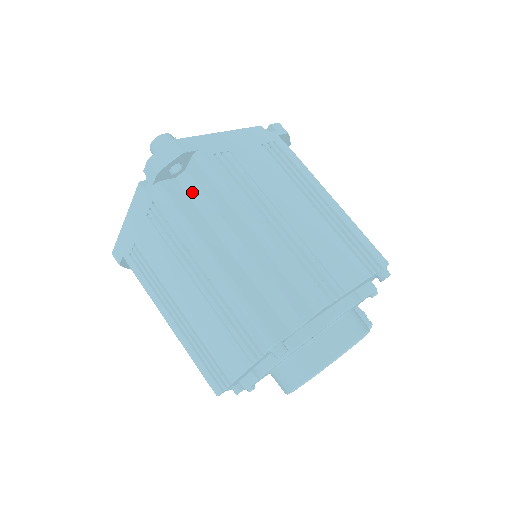
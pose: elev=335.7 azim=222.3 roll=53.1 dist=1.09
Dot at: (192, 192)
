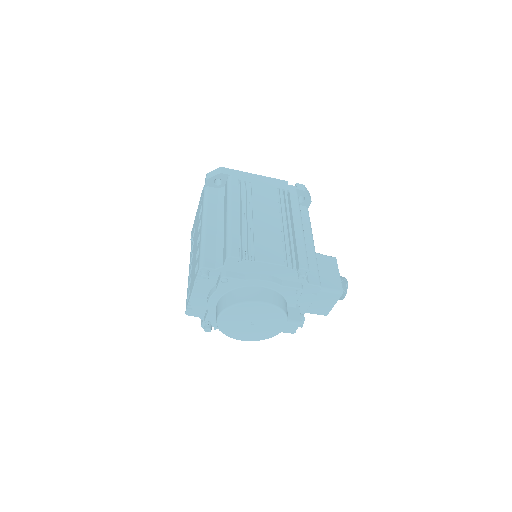
Dot at: (220, 196)
